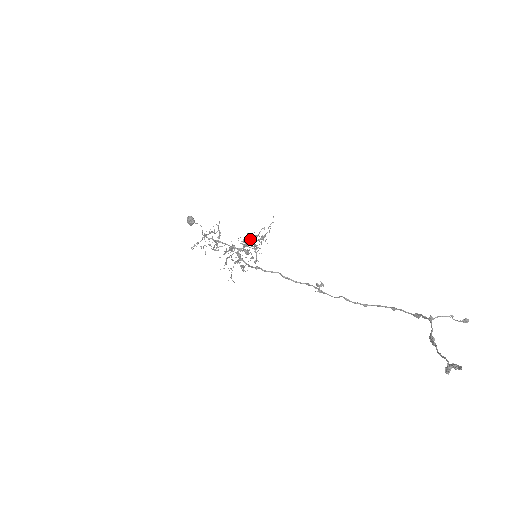
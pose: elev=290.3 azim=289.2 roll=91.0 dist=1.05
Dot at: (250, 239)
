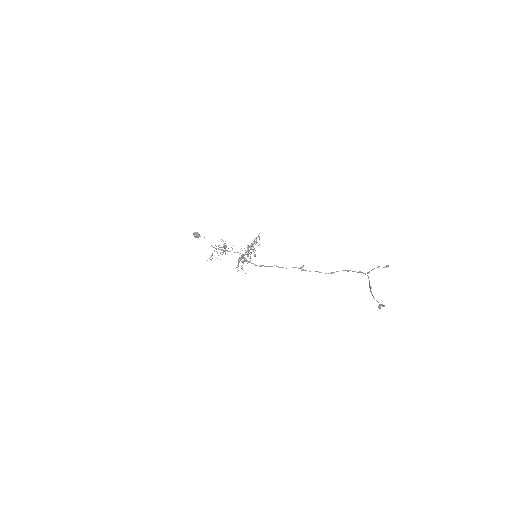
Dot at: occluded
